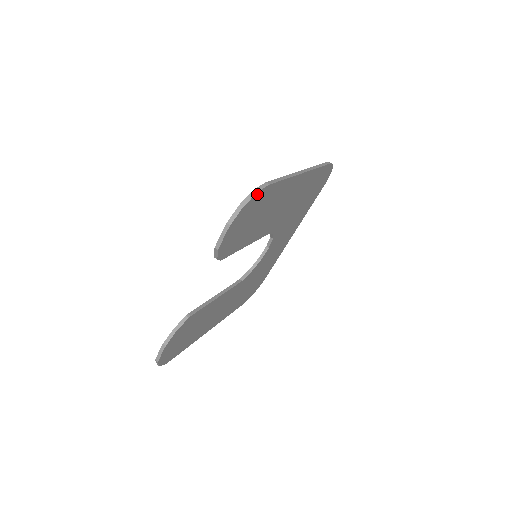
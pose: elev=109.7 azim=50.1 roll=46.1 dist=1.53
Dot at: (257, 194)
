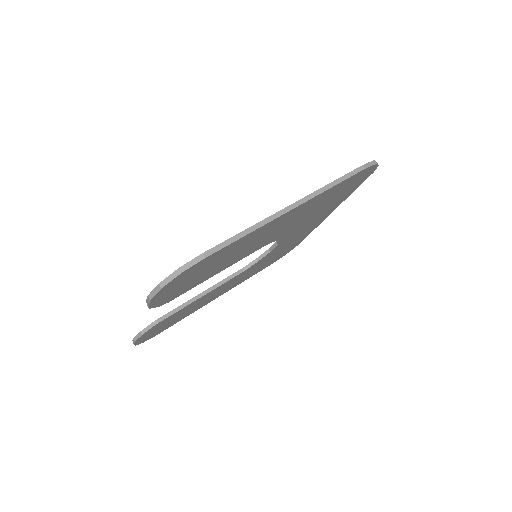
Dot at: (184, 271)
